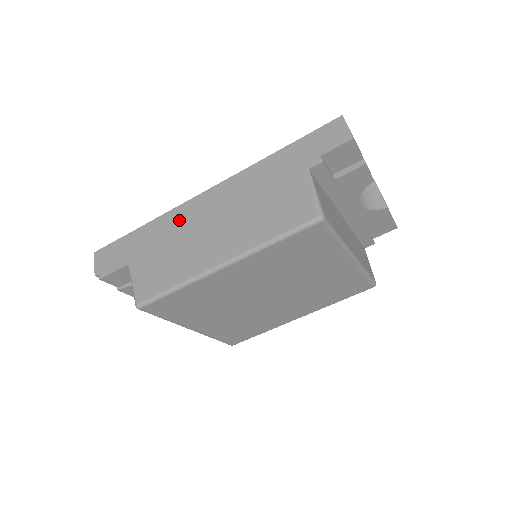
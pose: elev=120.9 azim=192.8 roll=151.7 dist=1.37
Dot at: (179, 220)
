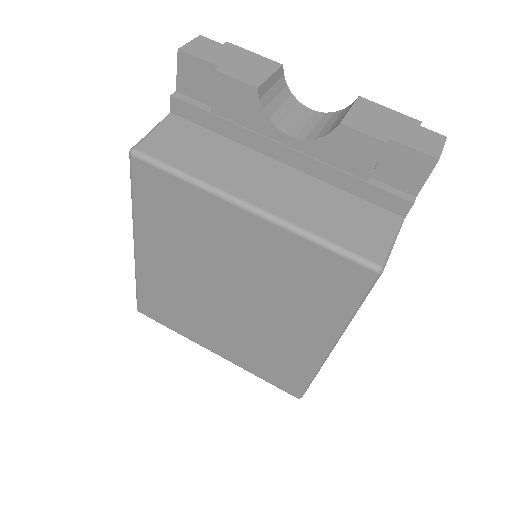
Dot at: occluded
